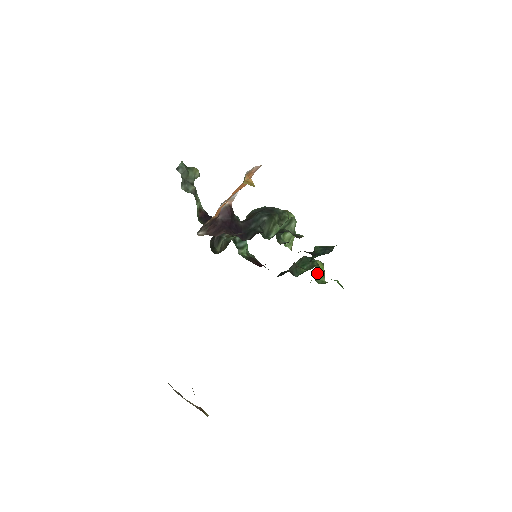
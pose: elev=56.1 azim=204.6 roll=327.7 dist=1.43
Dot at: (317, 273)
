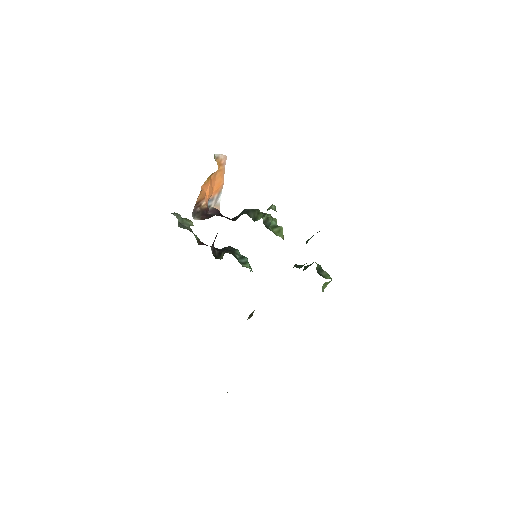
Dot at: (322, 273)
